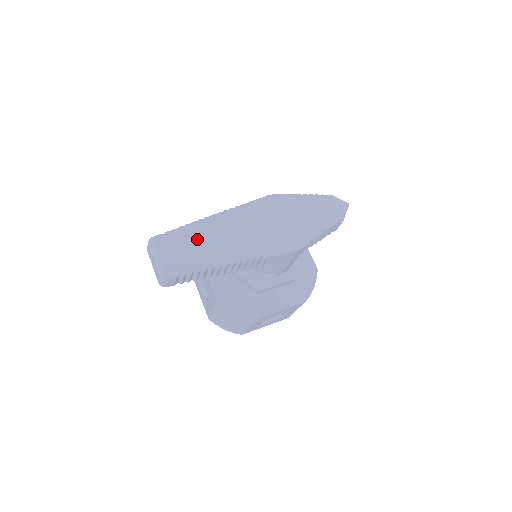
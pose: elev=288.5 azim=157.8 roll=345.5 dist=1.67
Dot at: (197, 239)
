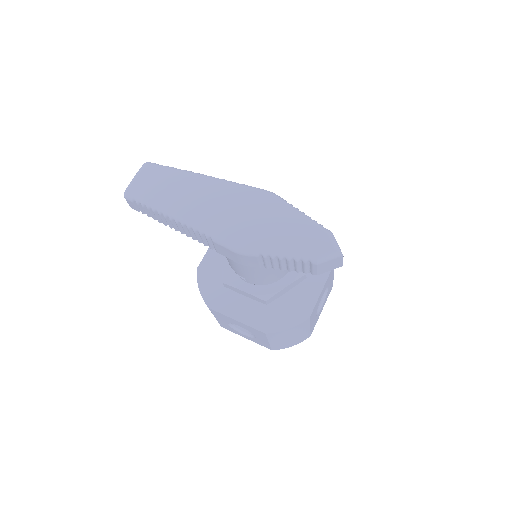
Dot at: (171, 183)
